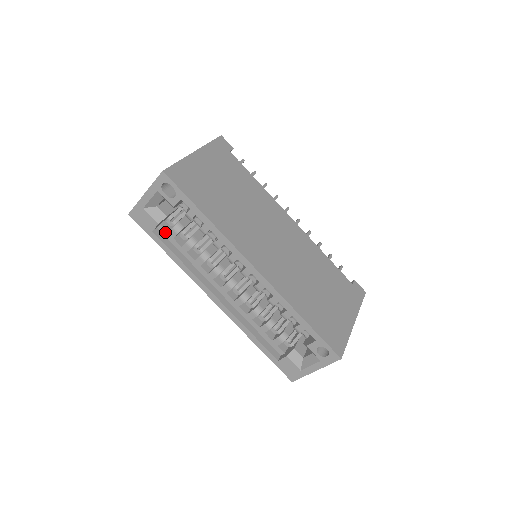
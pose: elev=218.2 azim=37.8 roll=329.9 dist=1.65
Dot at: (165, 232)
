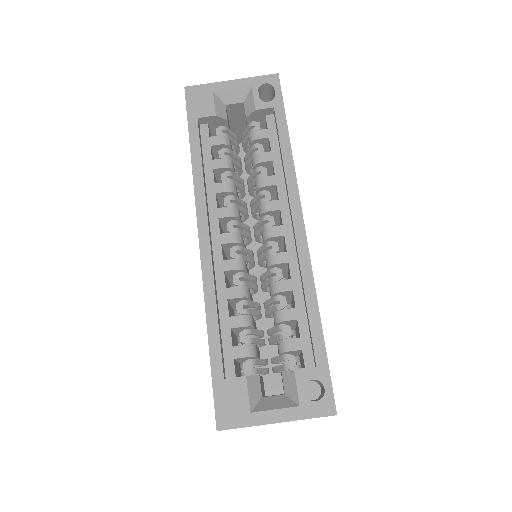
Dot at: (206, 134)
